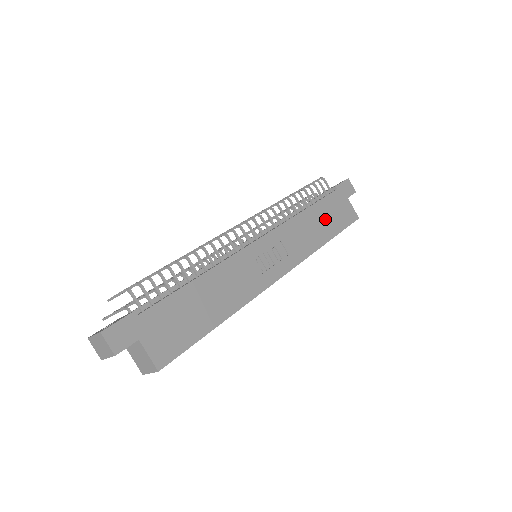
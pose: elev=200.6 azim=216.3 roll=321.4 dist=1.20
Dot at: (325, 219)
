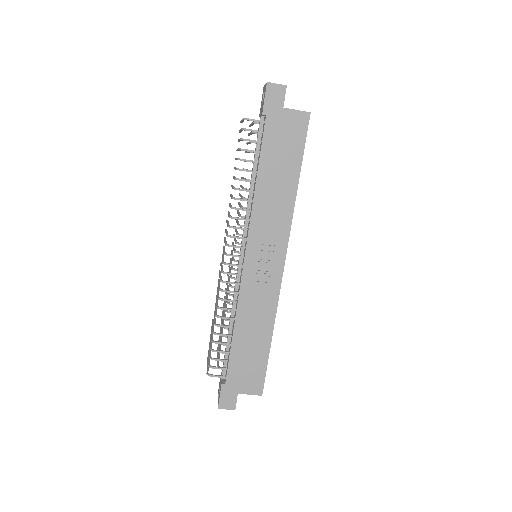
Dot at: (279, 166)
